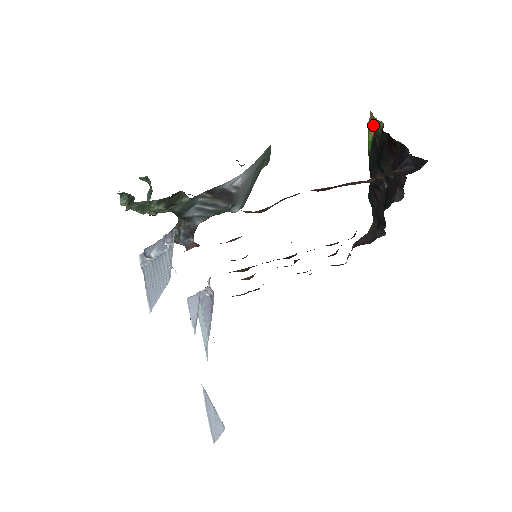
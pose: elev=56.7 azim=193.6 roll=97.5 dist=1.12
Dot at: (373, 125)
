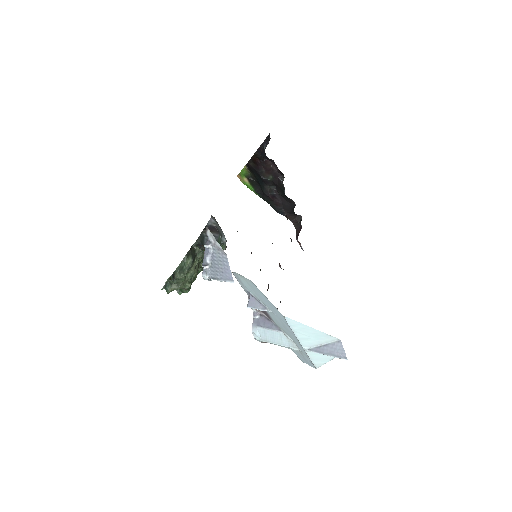
Dot at: (243, 176)
